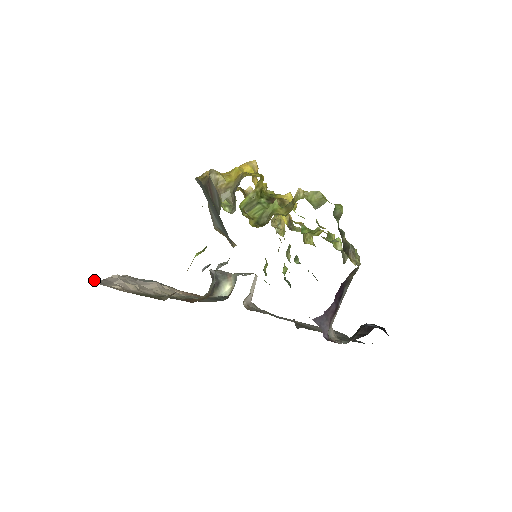
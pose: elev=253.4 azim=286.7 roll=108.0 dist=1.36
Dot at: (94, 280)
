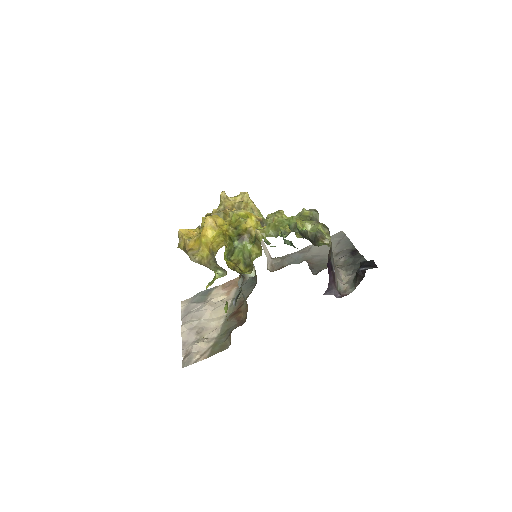
Dot at: (182, 362)
